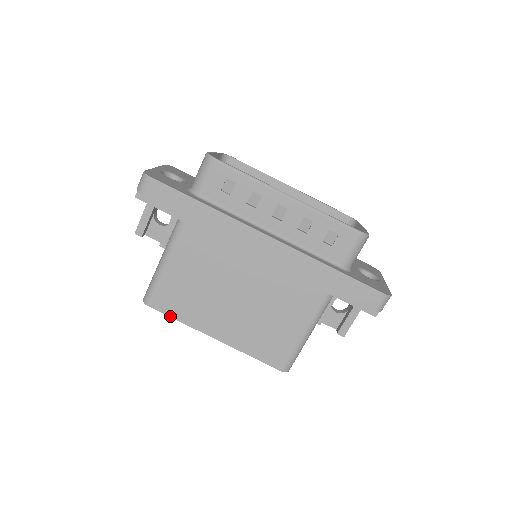
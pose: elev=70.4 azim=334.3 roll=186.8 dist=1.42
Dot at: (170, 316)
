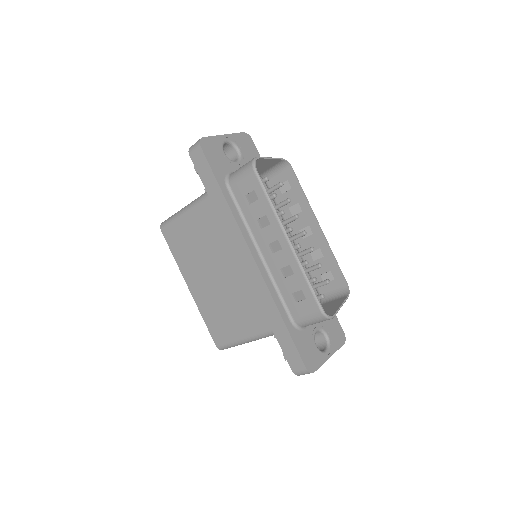
Dot at: (170, 249)
